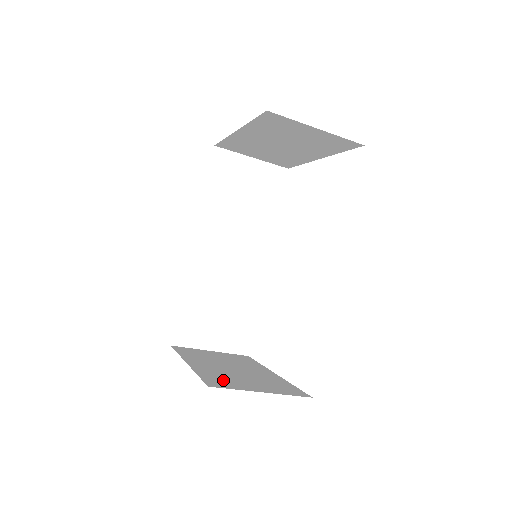
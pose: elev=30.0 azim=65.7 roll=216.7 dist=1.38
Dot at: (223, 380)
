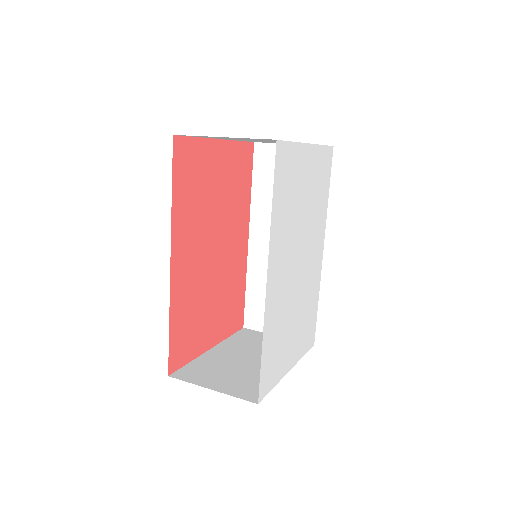
Dot at: (201, 371)
